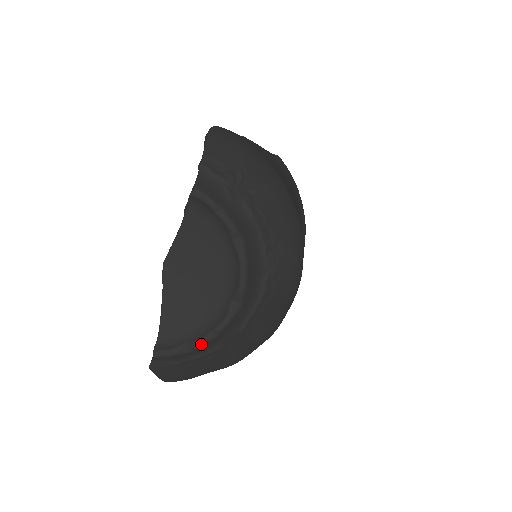
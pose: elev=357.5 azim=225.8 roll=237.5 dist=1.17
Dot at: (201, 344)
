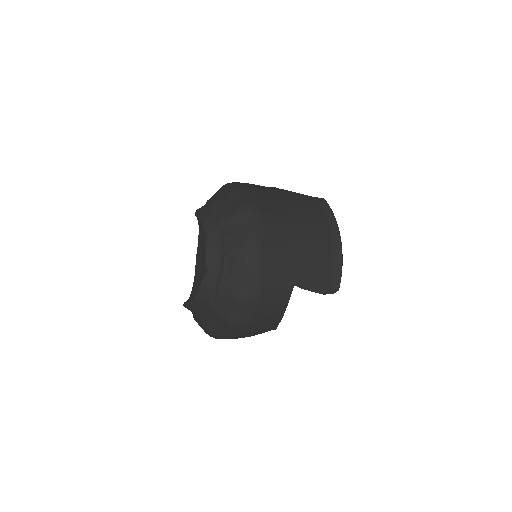
Dot at: (195, 297)
